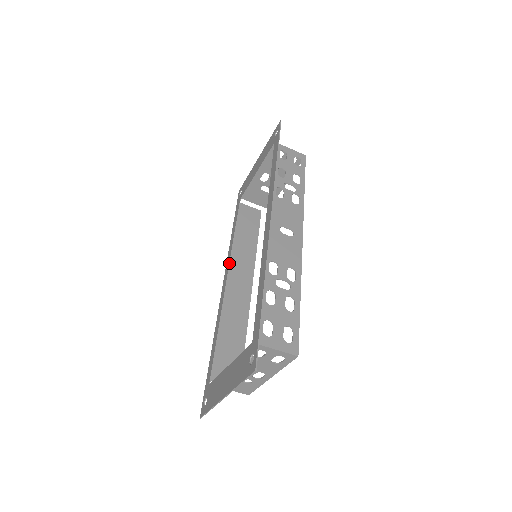
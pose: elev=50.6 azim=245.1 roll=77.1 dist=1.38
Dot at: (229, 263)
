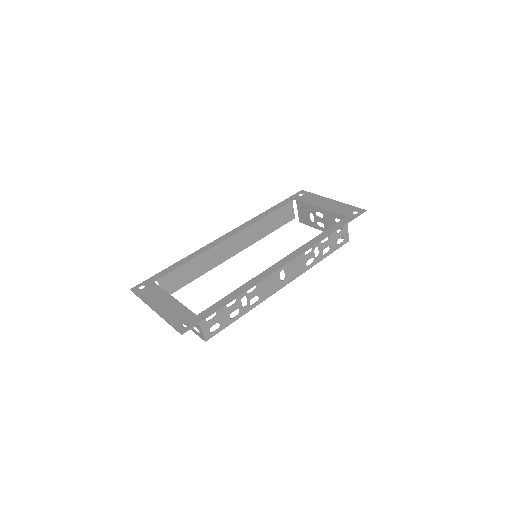
Dot at: (242, 230)
